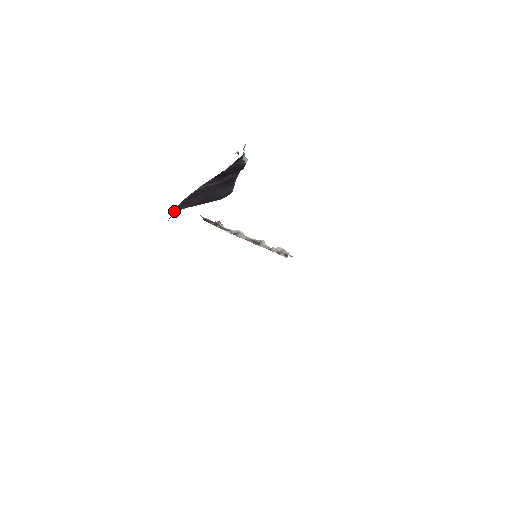
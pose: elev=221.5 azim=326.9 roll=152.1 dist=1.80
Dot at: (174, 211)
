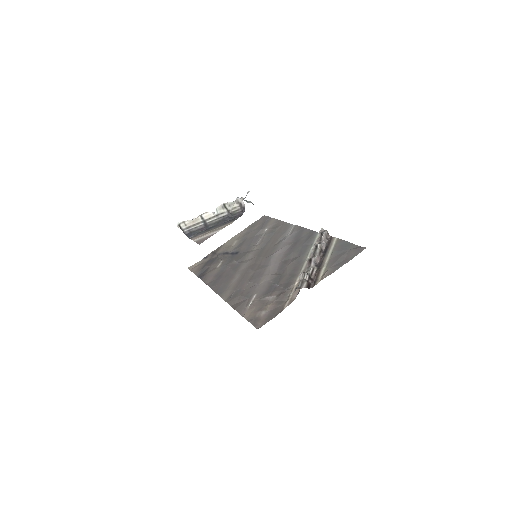
Dot at: occluded
